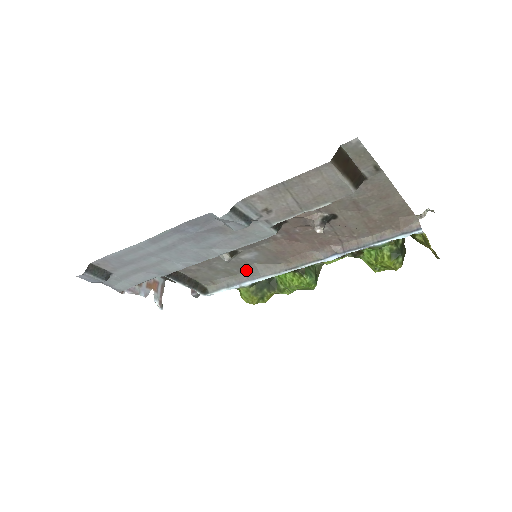
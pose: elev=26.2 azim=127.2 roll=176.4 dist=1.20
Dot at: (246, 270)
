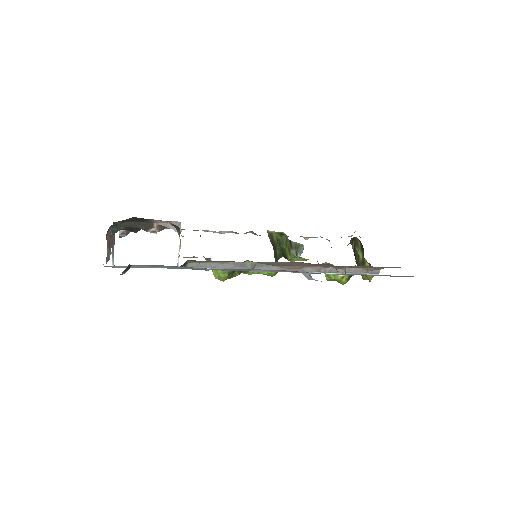
Dot at: (240, 263)
